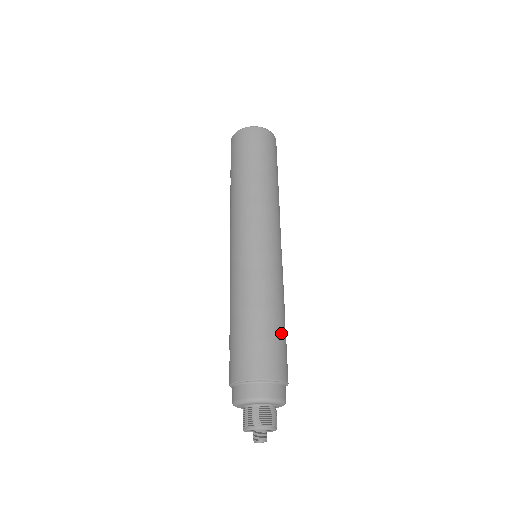
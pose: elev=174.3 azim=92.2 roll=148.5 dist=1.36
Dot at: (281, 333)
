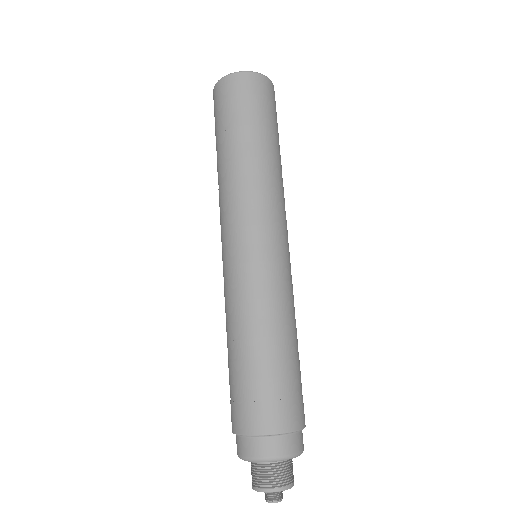
Dot at: (294, 366)
